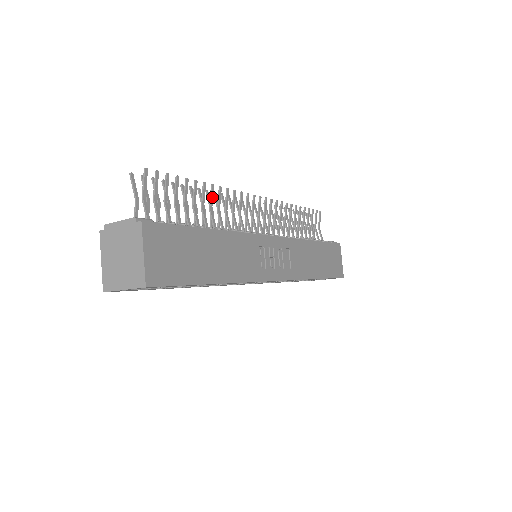
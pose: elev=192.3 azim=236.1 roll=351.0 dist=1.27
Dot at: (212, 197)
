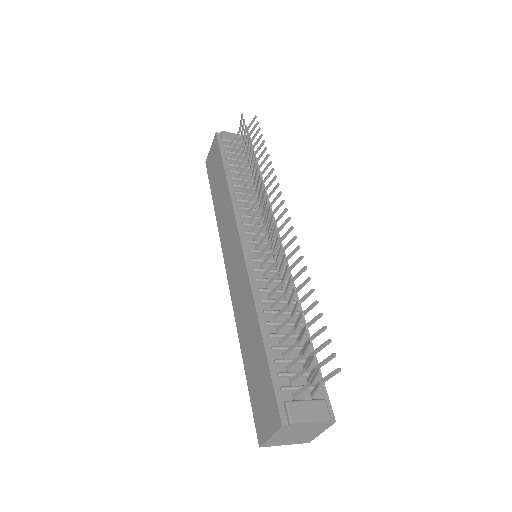
Dot at: (302, 286)
